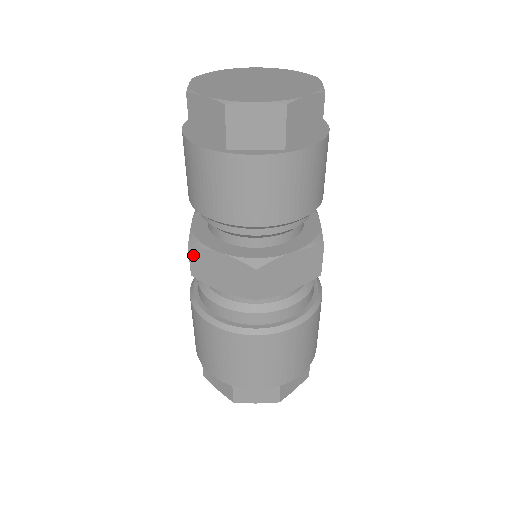
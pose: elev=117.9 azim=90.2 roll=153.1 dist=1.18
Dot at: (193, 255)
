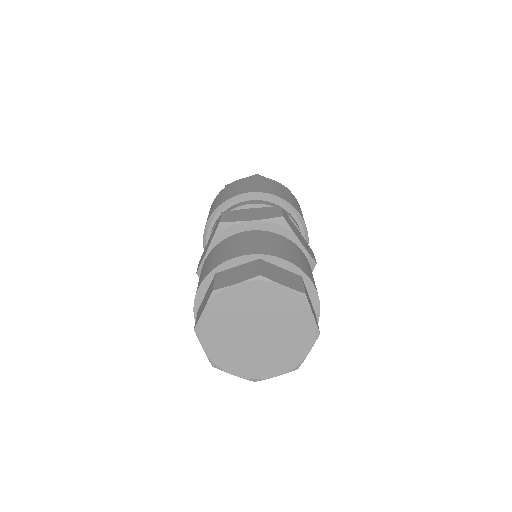
Dot at: occluded
